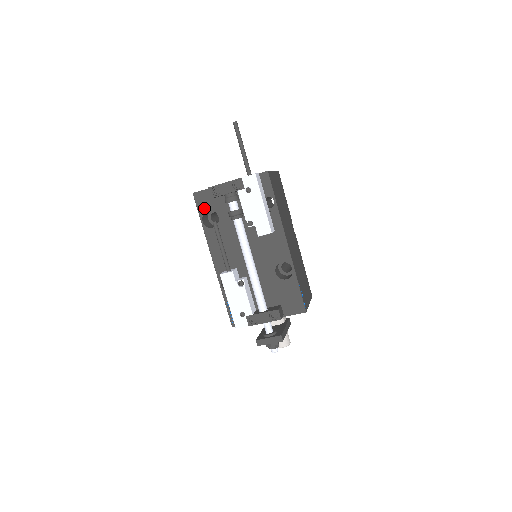
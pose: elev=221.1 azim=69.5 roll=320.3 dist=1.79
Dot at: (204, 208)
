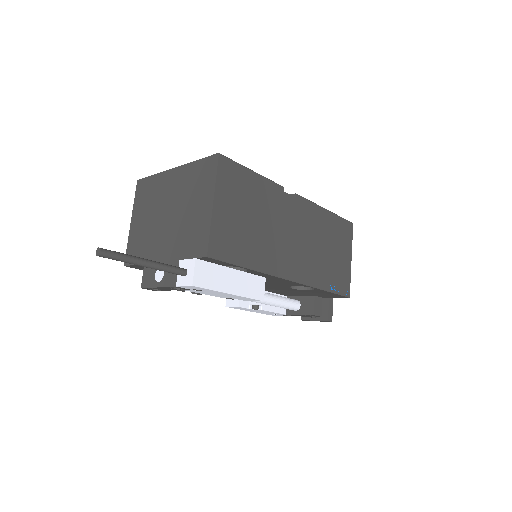
Dot at: occluded
